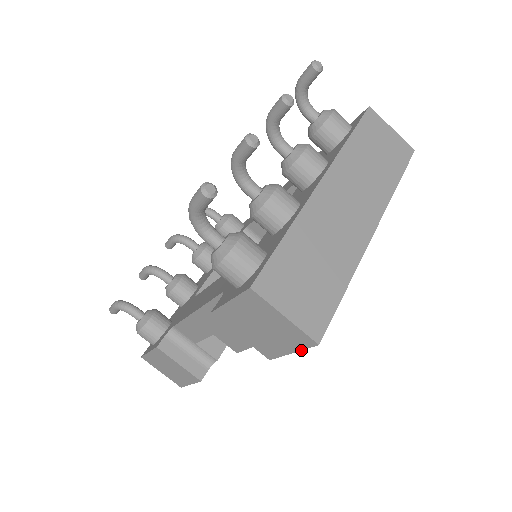
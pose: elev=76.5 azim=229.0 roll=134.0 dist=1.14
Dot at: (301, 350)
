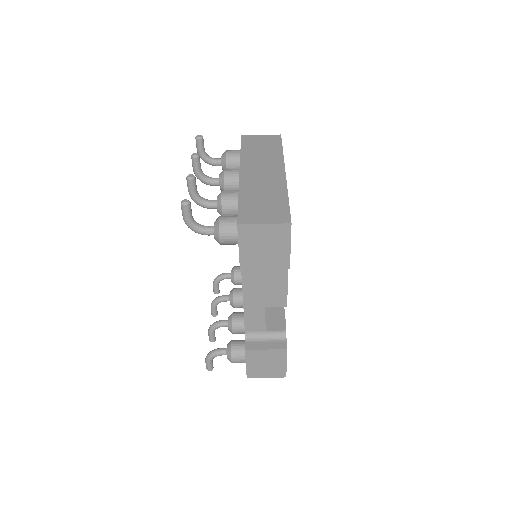
Dot at: occluded
